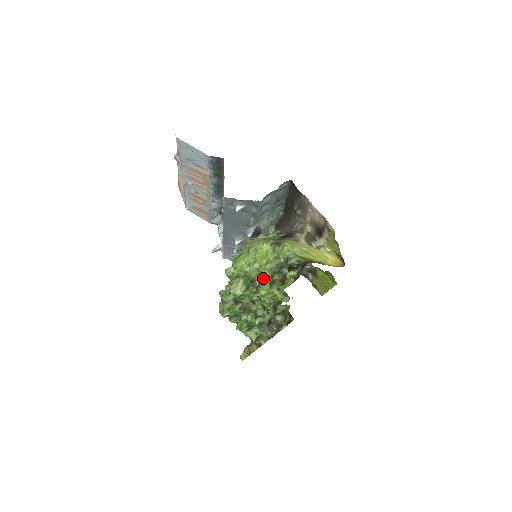
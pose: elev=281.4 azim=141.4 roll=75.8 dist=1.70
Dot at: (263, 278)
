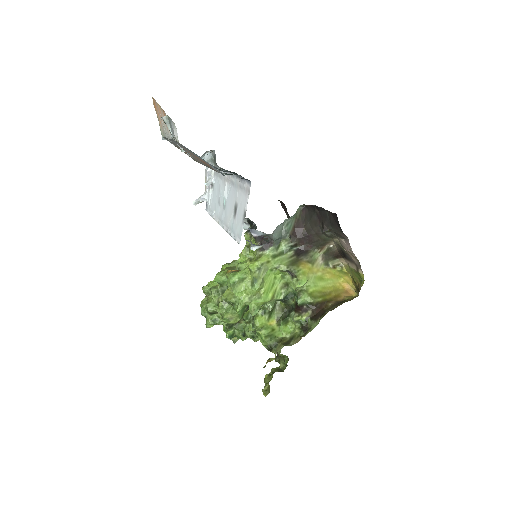
Dot at: (263, 305)
